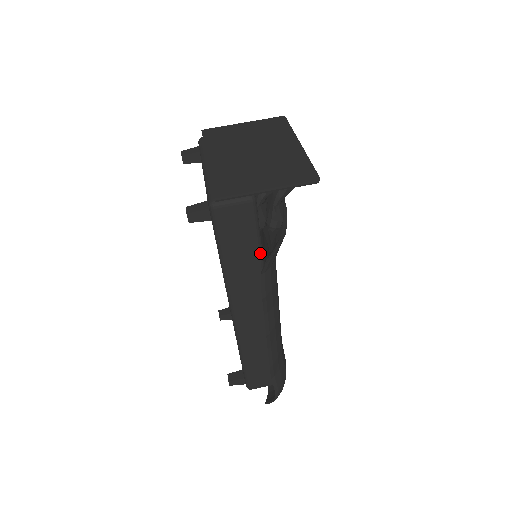
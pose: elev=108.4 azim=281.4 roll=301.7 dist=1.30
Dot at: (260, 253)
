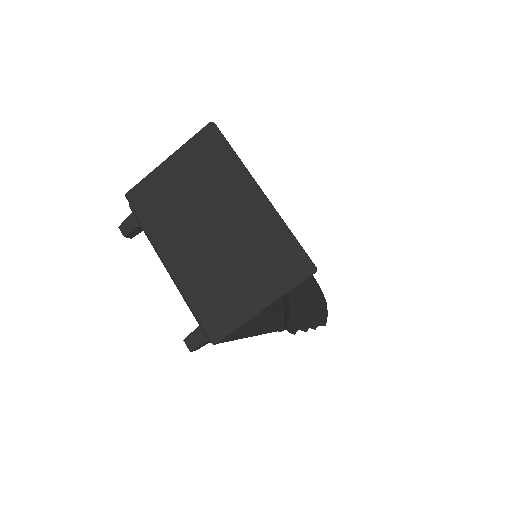
Dot at: (275, 315)
